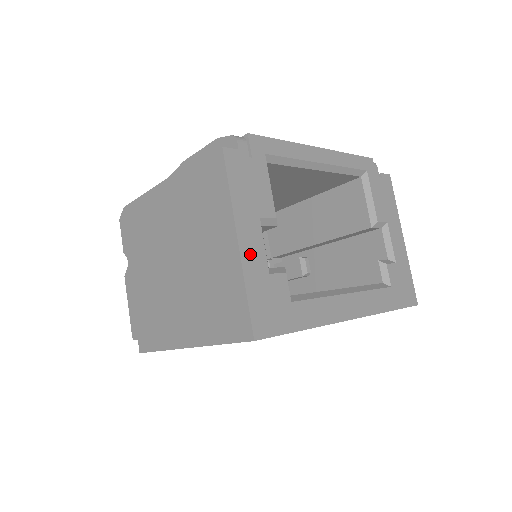
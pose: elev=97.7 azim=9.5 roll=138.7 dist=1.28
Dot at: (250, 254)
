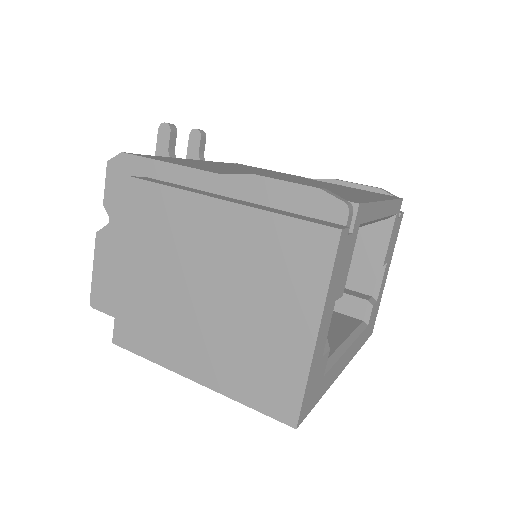
Dot at: (319, 344)
